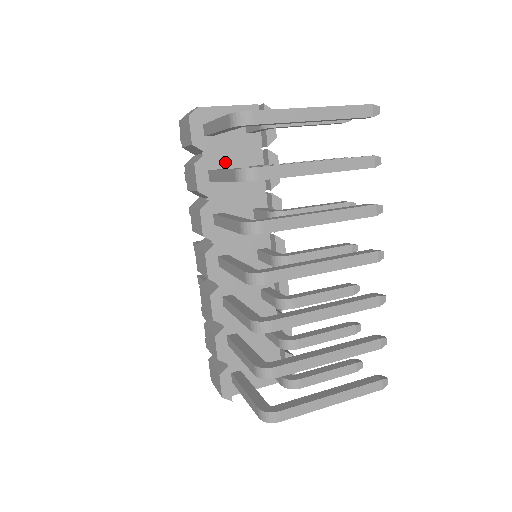
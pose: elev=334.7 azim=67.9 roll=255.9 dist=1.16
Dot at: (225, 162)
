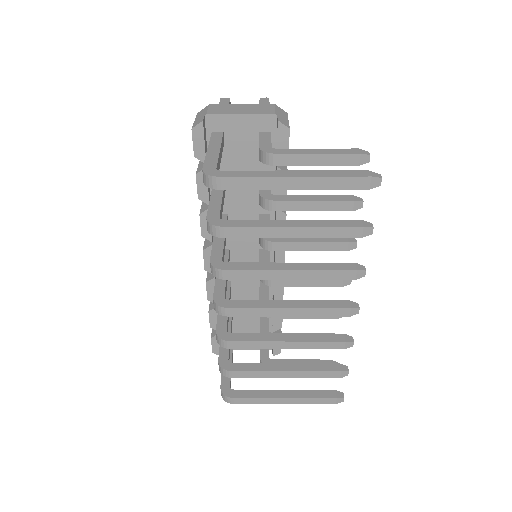
Dot at: (233, 169)
